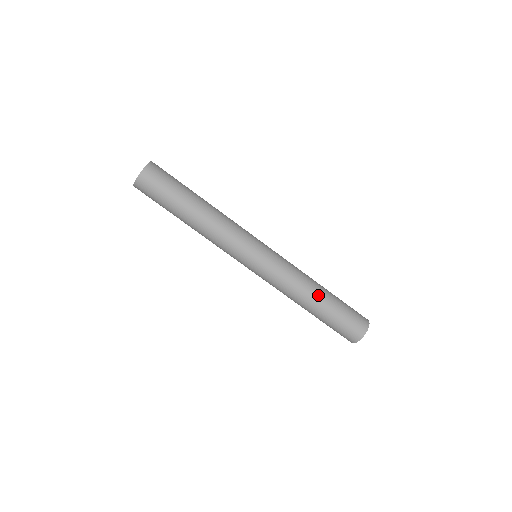
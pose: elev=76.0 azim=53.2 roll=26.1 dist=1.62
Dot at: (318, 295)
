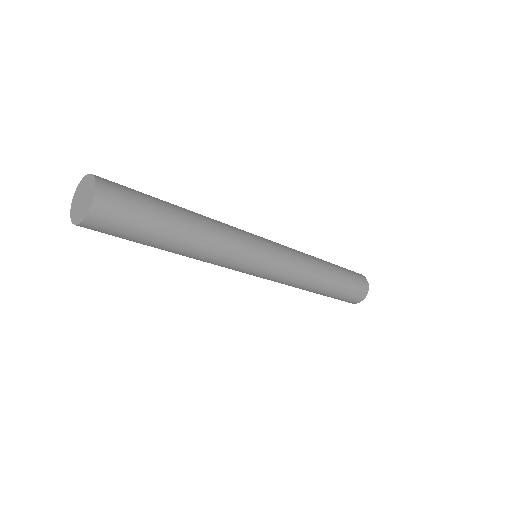
Dot at: (319, 290)
